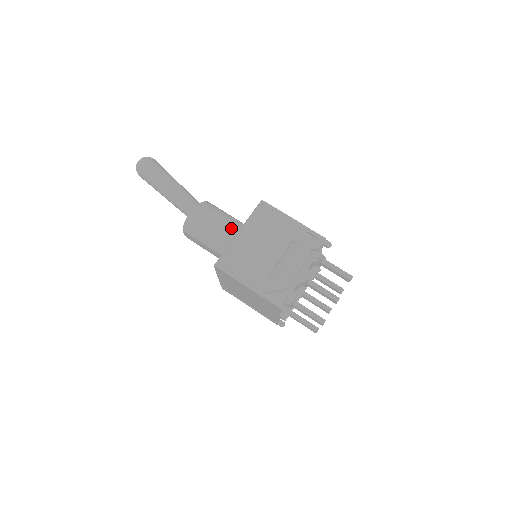
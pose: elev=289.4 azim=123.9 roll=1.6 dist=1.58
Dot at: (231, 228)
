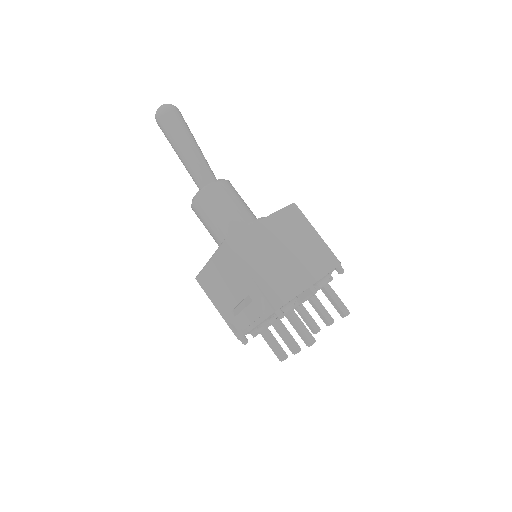
Dot at: (220, 235)
